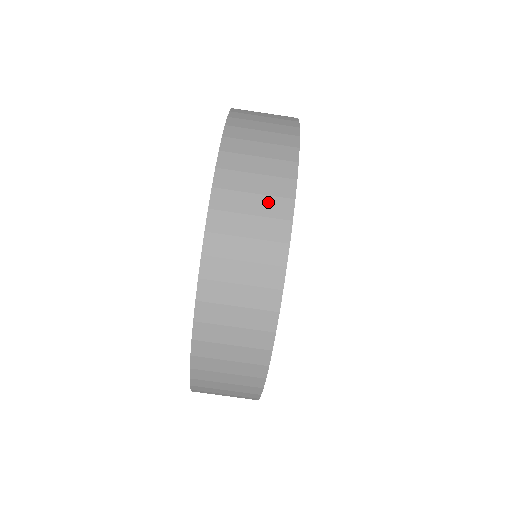
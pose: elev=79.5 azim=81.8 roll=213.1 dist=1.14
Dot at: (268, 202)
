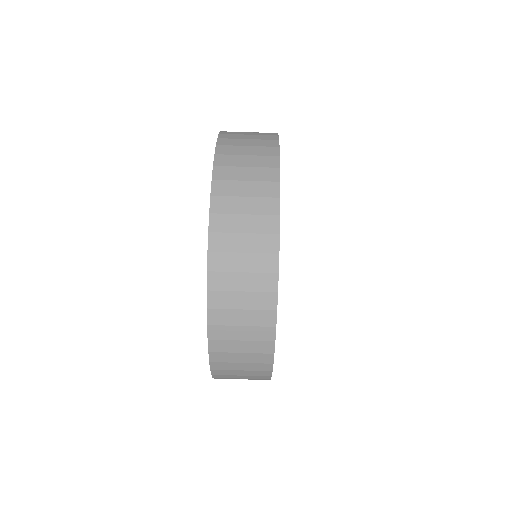
Dot at: (256, 279)
